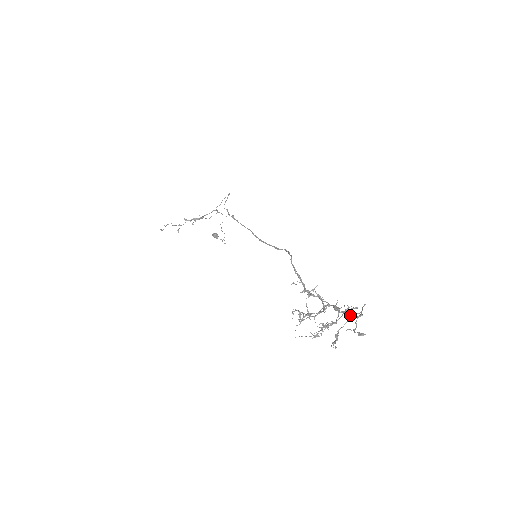
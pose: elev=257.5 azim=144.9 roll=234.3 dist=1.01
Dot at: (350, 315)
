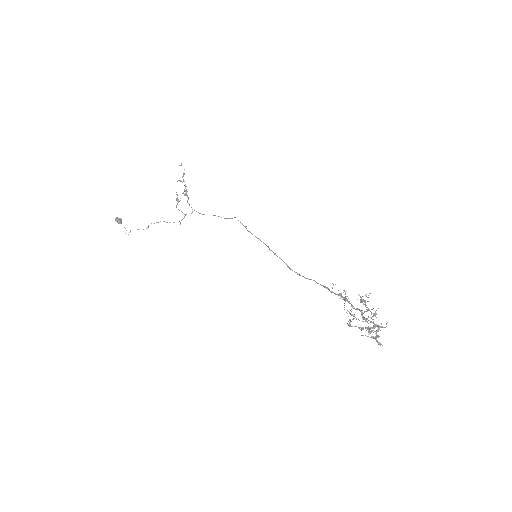
Dot at: (379, 329)
